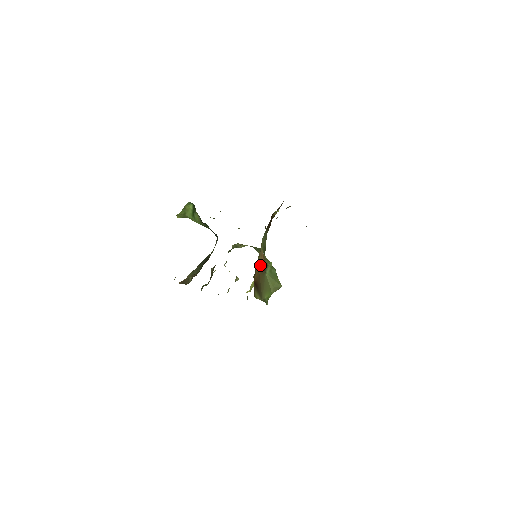
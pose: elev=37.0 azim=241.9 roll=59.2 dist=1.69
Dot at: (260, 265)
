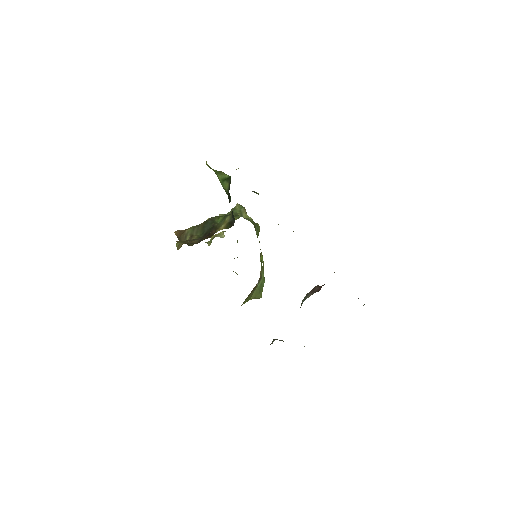
Dot at: (257, 283)
